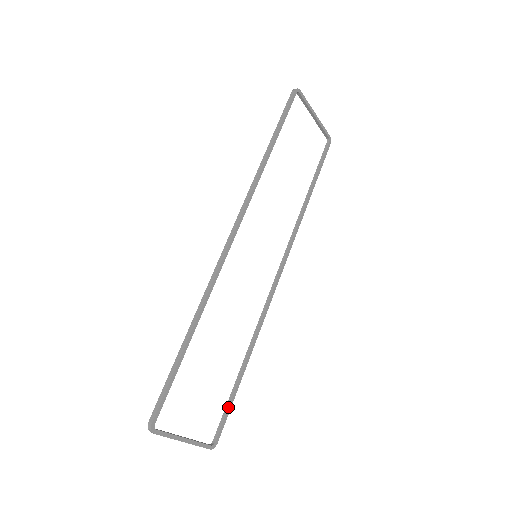
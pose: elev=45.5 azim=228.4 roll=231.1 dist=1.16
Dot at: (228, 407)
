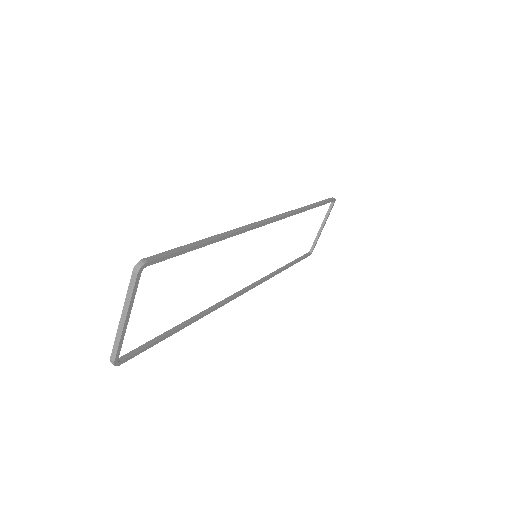
Dot at: (152, 343)
